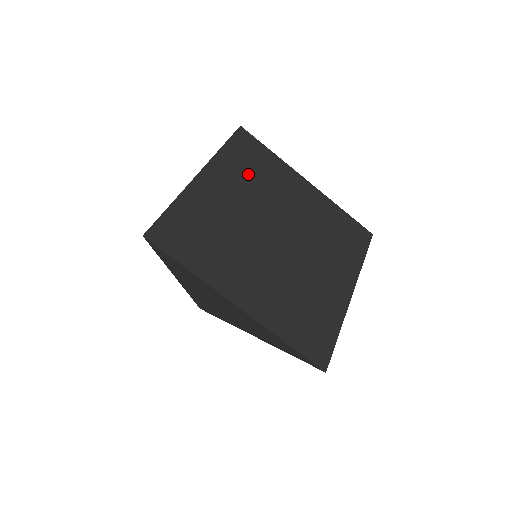
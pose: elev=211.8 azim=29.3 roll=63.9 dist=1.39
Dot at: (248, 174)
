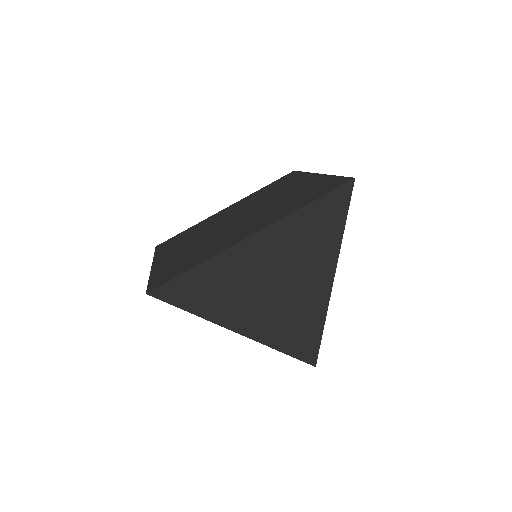
Dot at: (261, 194)
